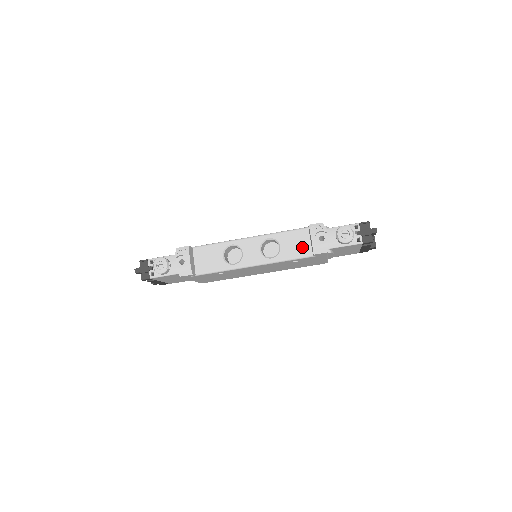
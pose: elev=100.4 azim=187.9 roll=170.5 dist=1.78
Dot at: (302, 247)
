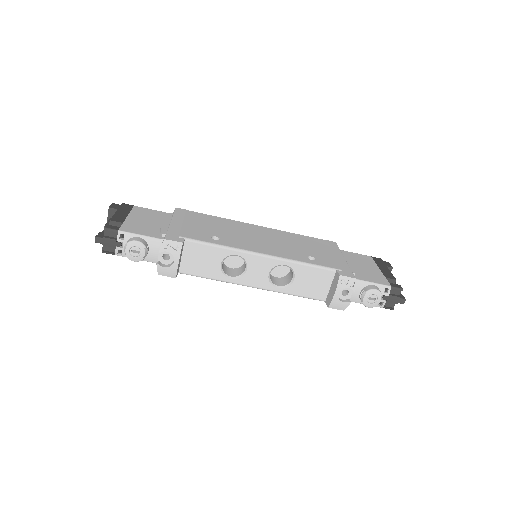
Dot at: (318, 289)
